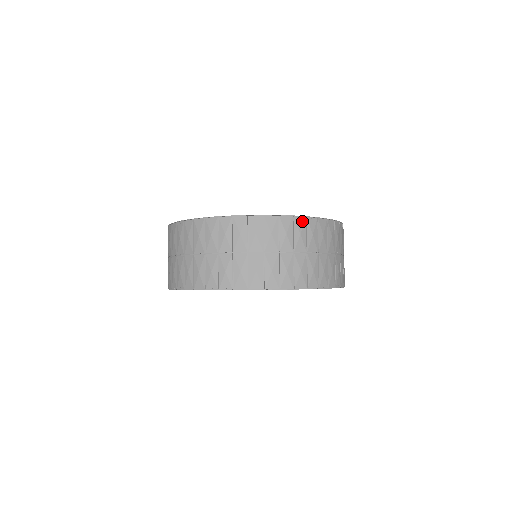
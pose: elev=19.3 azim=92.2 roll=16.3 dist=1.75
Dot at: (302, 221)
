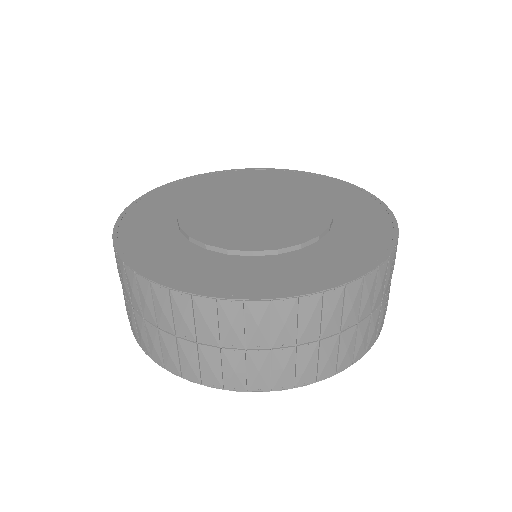
Dot at: (315, 300)
